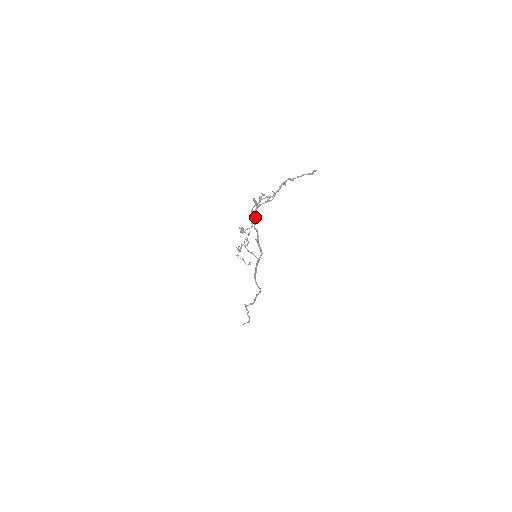
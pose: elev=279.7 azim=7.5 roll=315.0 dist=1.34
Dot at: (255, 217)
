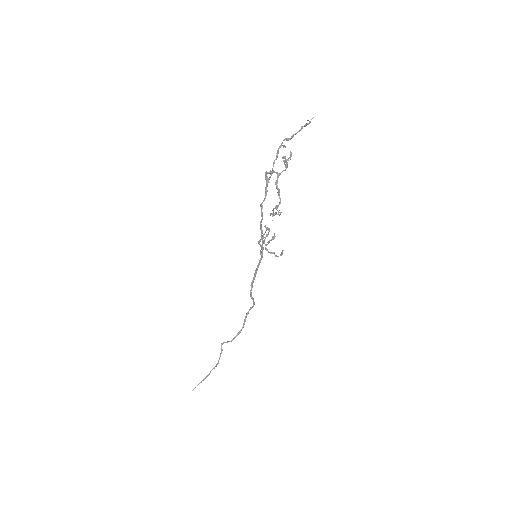
Dot at: (265, 198)
